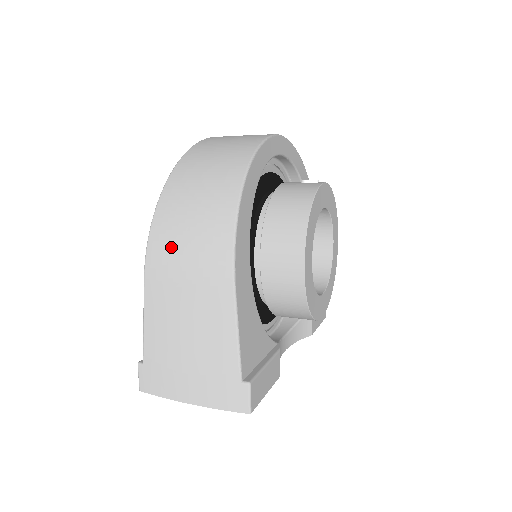
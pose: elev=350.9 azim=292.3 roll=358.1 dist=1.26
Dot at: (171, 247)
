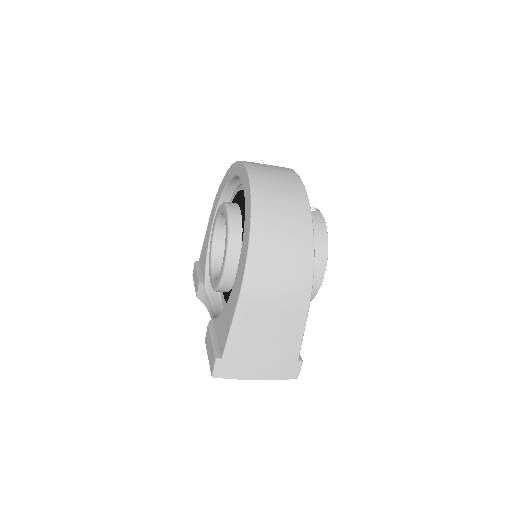
Dot at: (267, 280)
